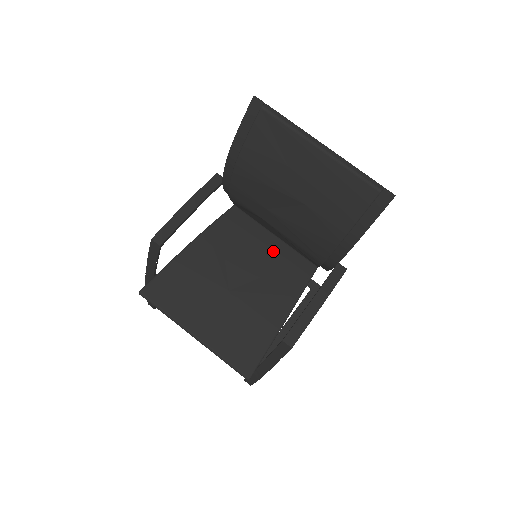
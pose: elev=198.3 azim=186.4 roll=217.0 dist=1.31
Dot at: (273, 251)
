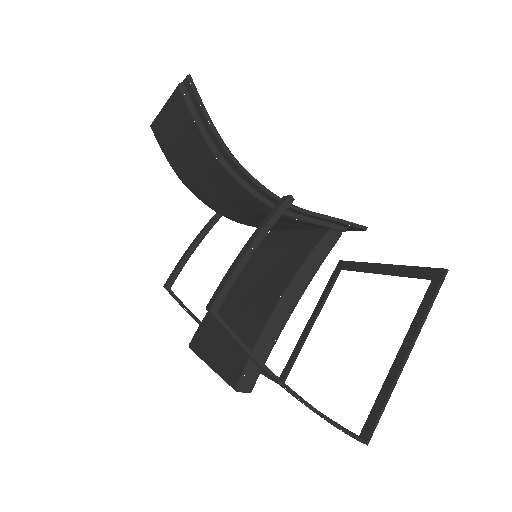
Dot at: (287, 245)
